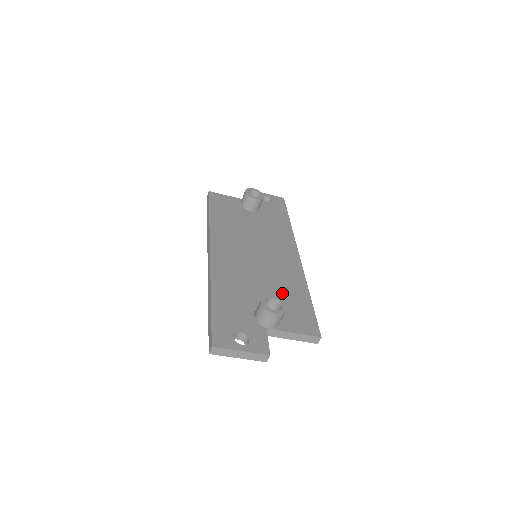
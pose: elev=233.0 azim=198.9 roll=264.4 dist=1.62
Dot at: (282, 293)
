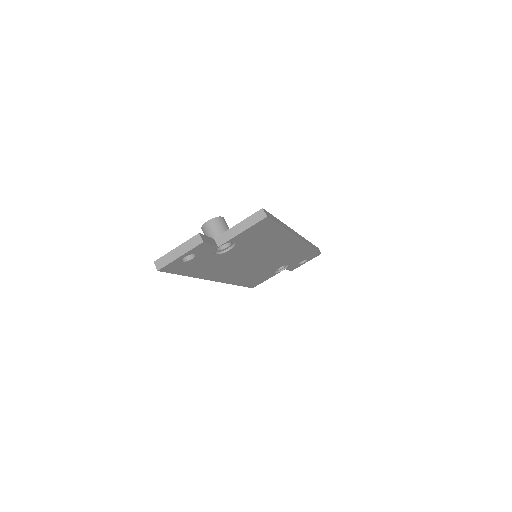
Dot at: occluded
